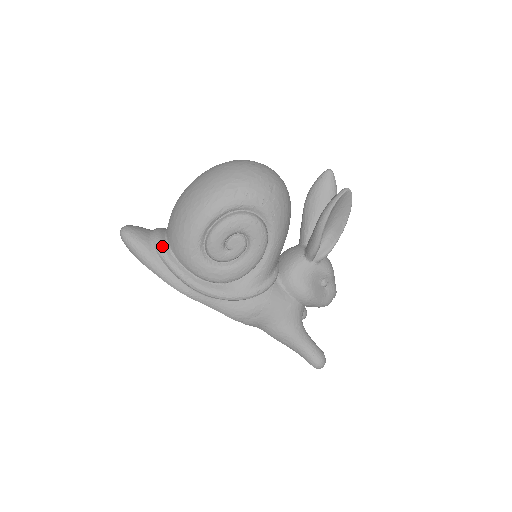
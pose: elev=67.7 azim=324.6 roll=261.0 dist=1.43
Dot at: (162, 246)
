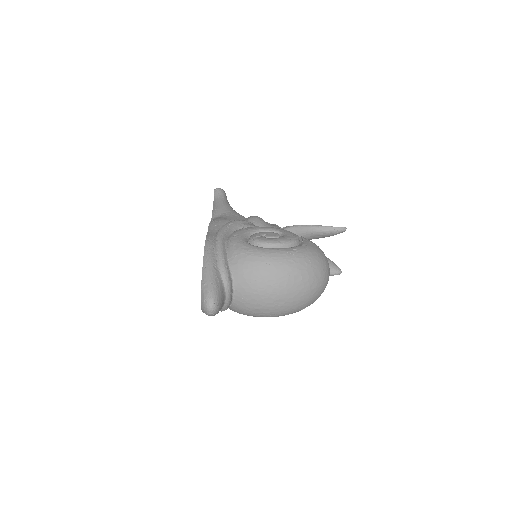
Dot at: occluded
